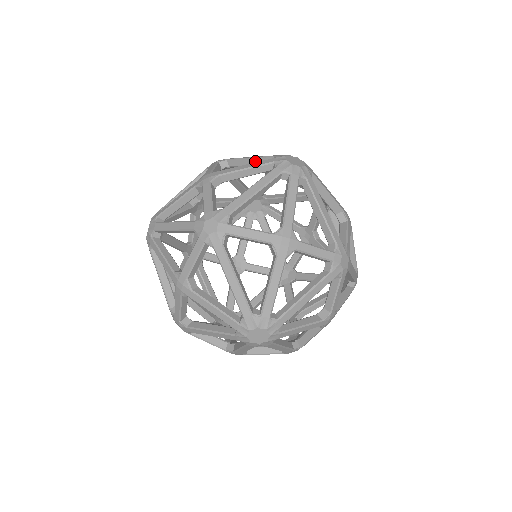
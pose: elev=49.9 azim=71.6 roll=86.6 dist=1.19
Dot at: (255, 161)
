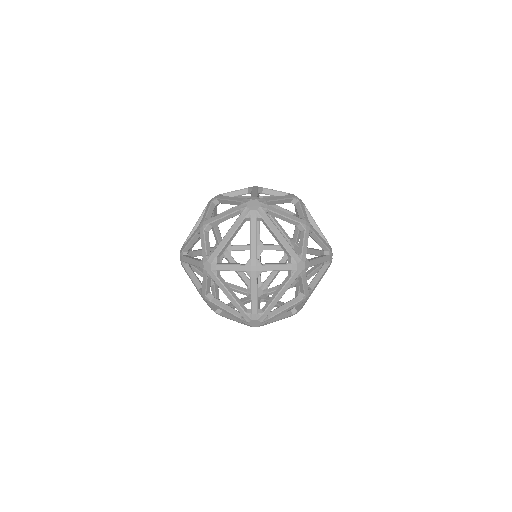
Dot at: (232, 203)
